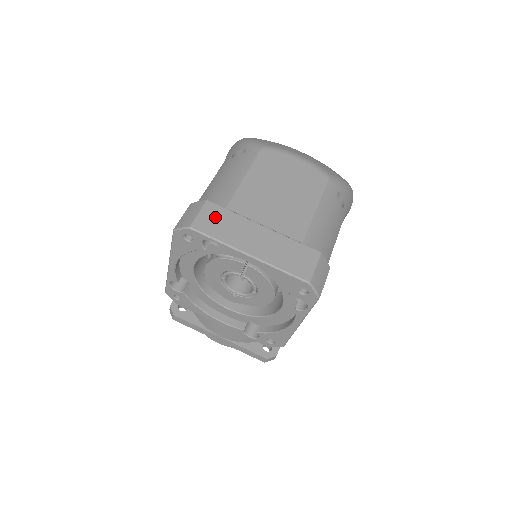
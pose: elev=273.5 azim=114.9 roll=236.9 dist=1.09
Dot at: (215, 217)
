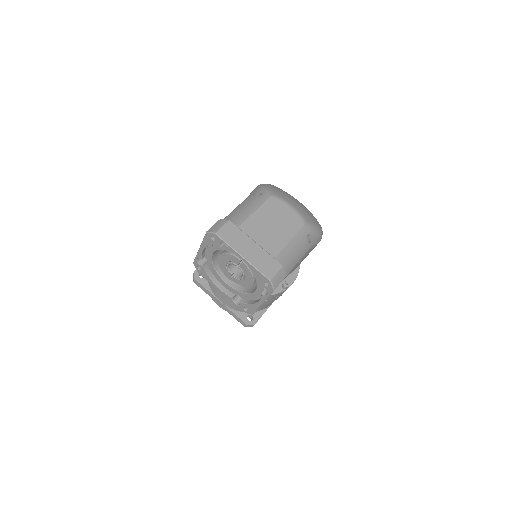
Dot at: (231, 231)
